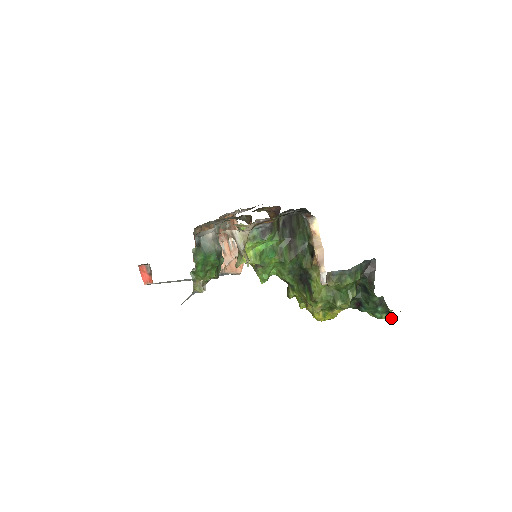
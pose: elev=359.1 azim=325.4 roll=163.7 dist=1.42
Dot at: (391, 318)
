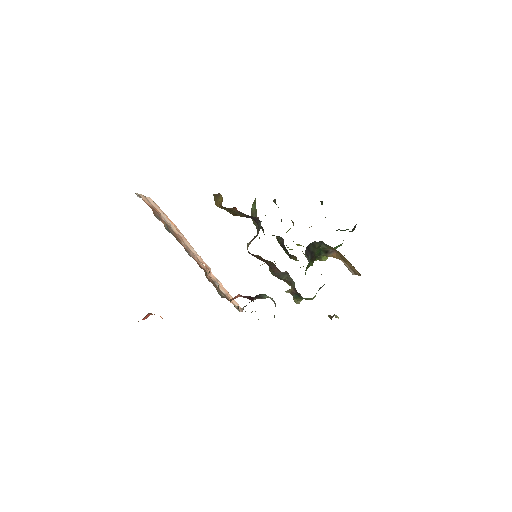
Dot at: occluded
